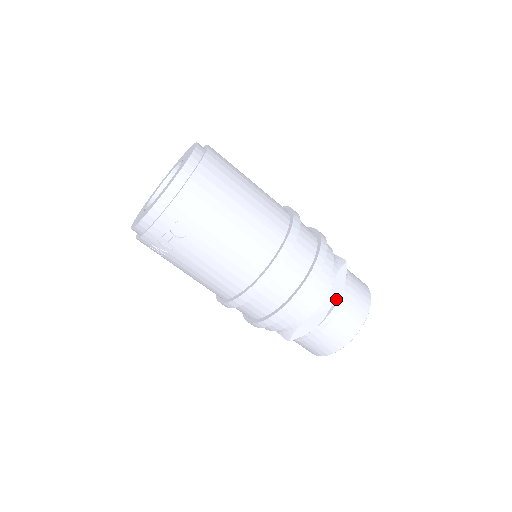
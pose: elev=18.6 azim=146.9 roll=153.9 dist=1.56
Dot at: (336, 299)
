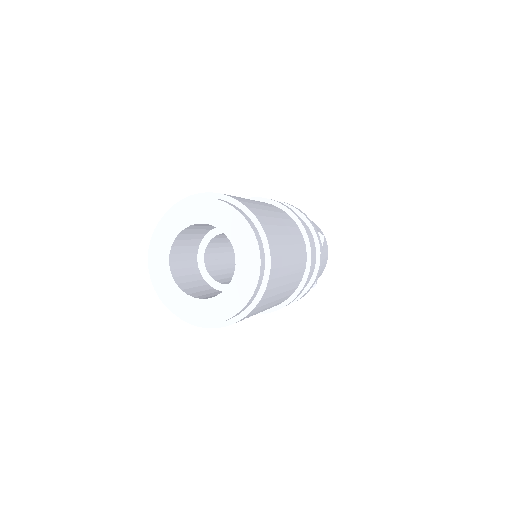
Dot at: occluded
